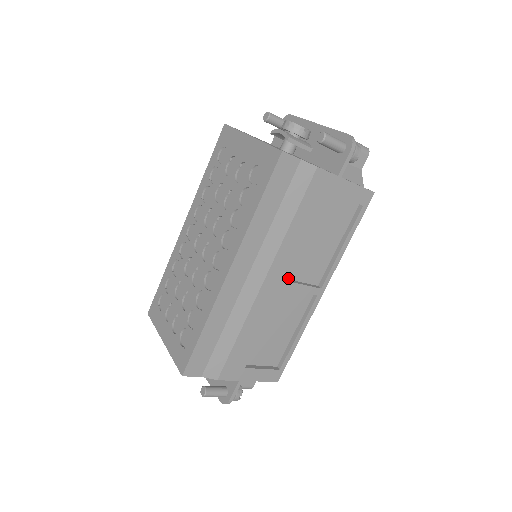
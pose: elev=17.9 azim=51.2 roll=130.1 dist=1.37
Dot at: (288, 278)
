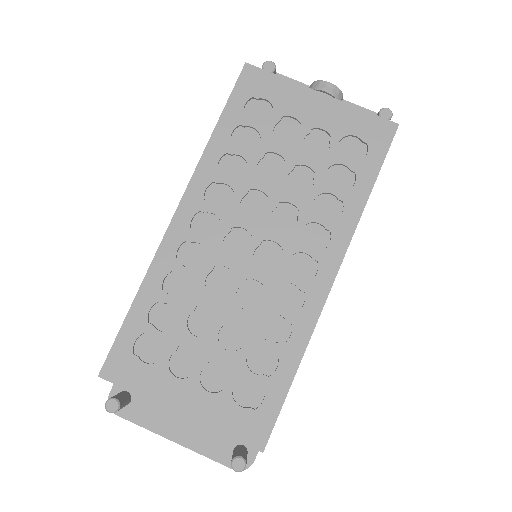
Dot at: occluded
